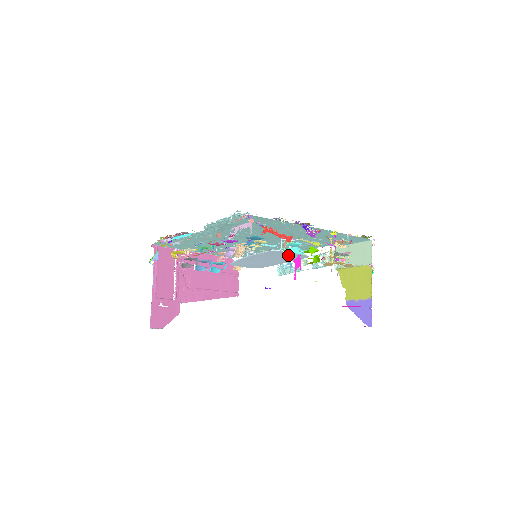
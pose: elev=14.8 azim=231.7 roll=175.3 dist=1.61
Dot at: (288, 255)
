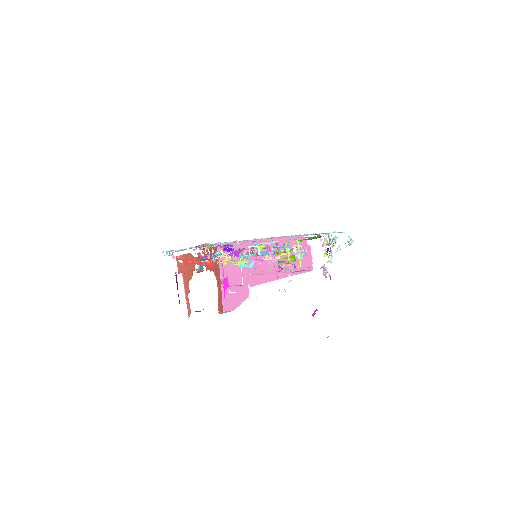
Dot at: occluded
